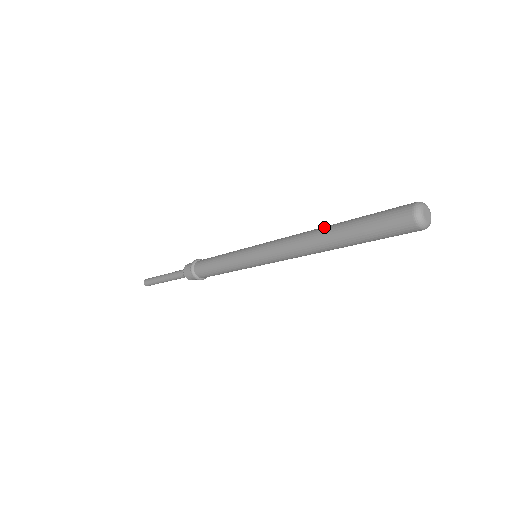
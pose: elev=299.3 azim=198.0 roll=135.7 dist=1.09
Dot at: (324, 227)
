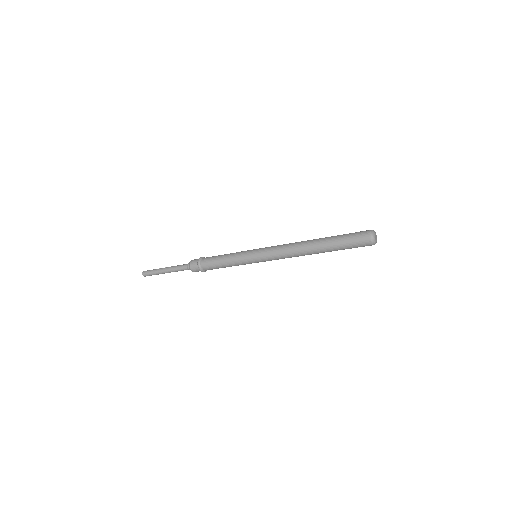
Dot at: (311, 243)
